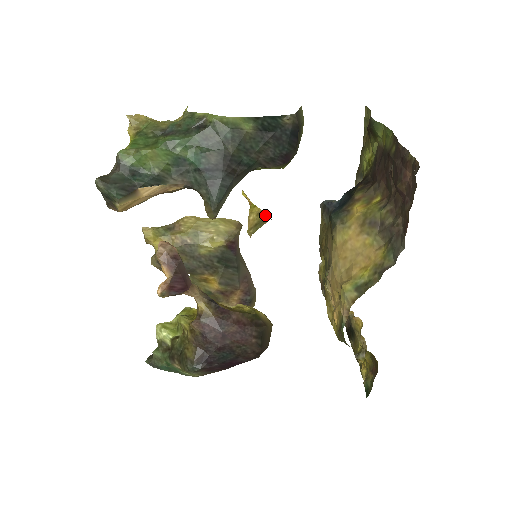
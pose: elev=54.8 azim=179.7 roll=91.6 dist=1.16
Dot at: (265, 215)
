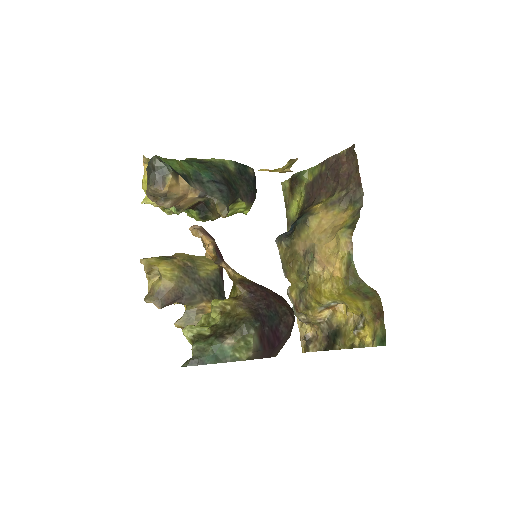
Dot at: (293, 159)
